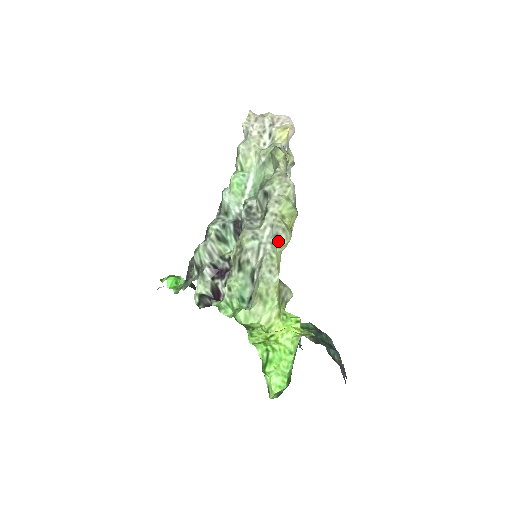
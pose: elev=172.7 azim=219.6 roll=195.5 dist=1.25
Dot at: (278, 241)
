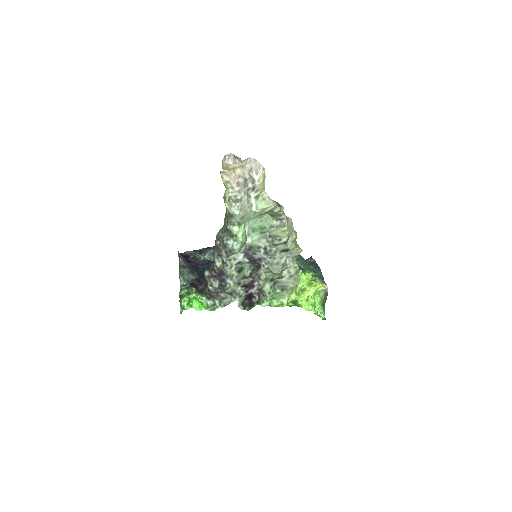
Dot at: (295, 257)
